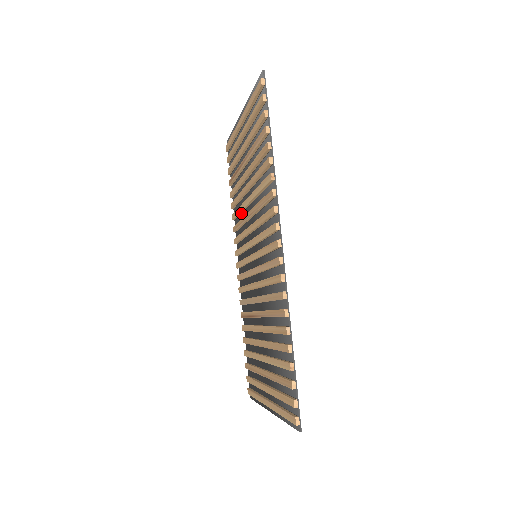
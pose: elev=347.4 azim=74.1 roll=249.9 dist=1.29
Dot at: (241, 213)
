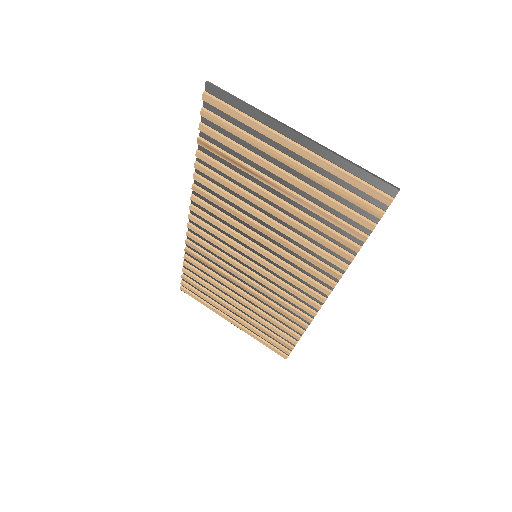
Dot at: (228, 198)
